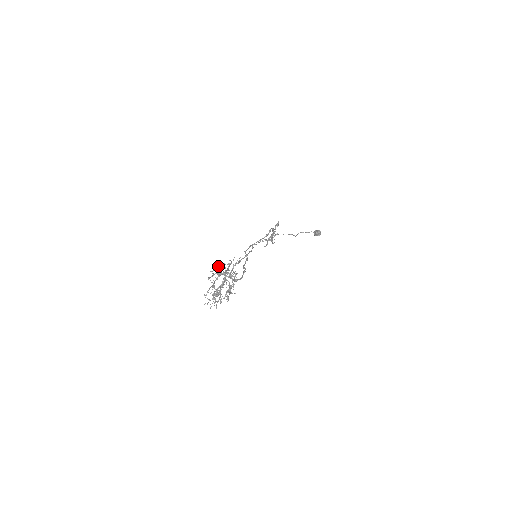
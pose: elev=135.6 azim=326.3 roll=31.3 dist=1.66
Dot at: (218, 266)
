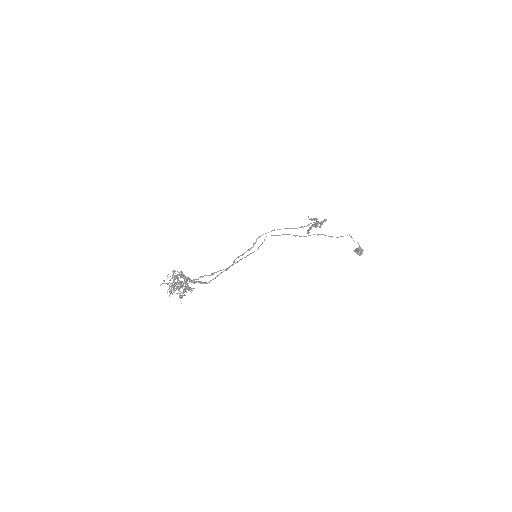
Dot at: (182, 273)
